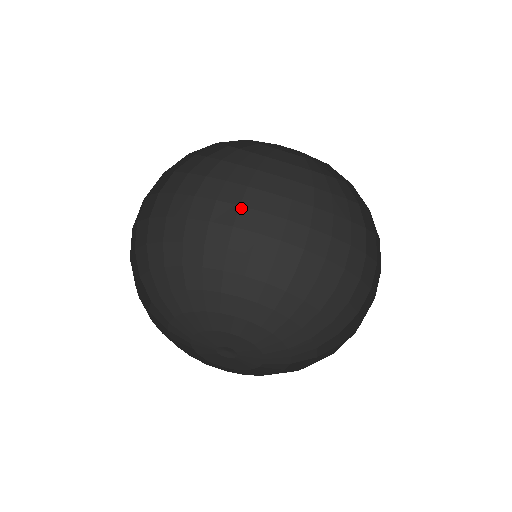
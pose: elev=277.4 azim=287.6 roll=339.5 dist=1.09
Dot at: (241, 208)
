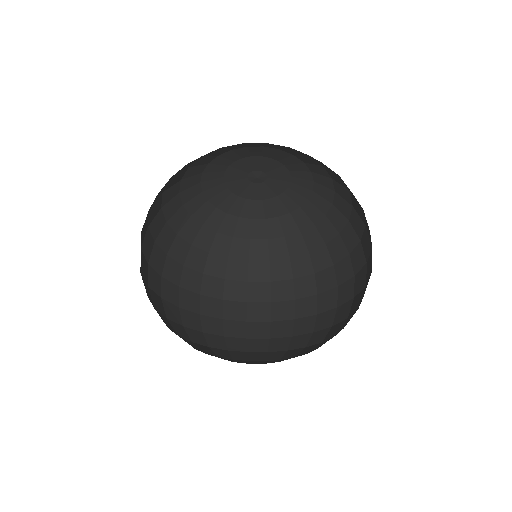
Dot at: (226, 281)
